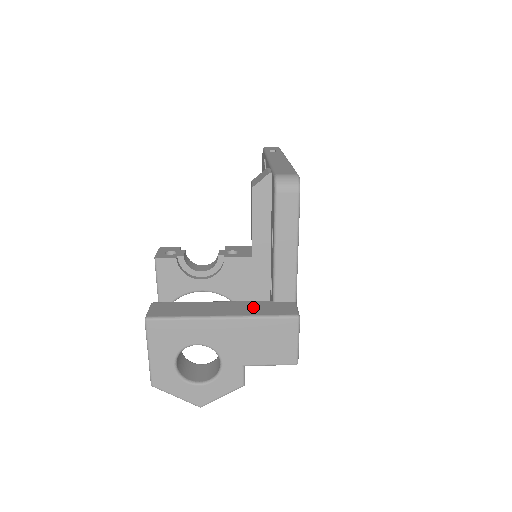
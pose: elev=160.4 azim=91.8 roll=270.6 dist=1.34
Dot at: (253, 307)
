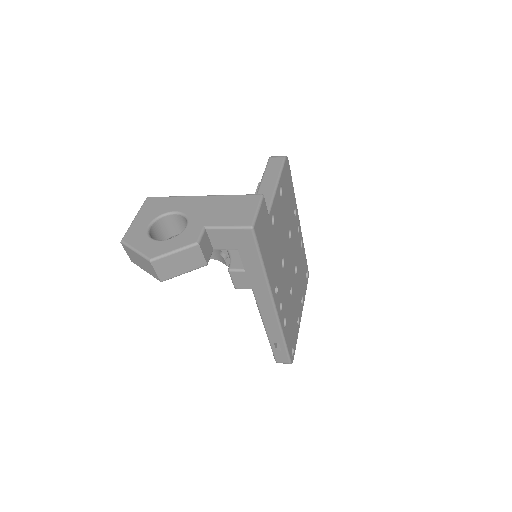
Dot at: occluded
